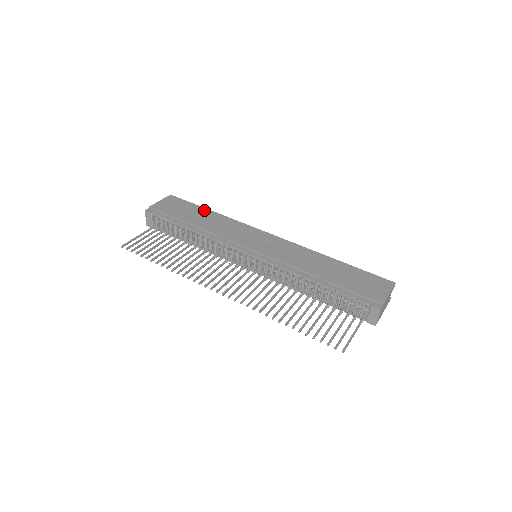
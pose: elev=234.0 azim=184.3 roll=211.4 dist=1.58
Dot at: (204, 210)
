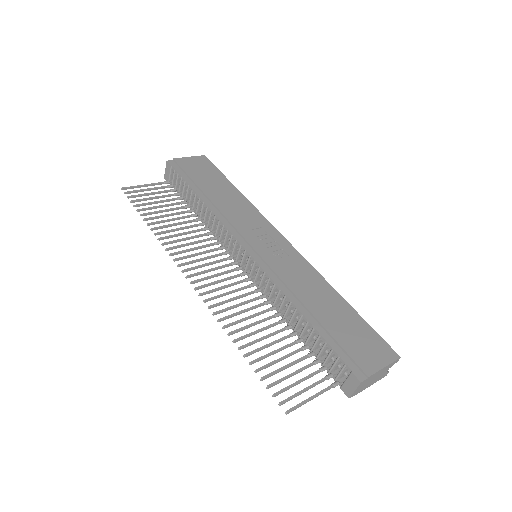
Dot at: (228, 184)
